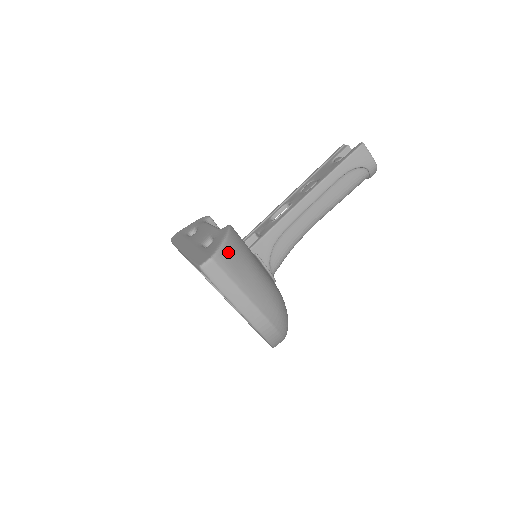
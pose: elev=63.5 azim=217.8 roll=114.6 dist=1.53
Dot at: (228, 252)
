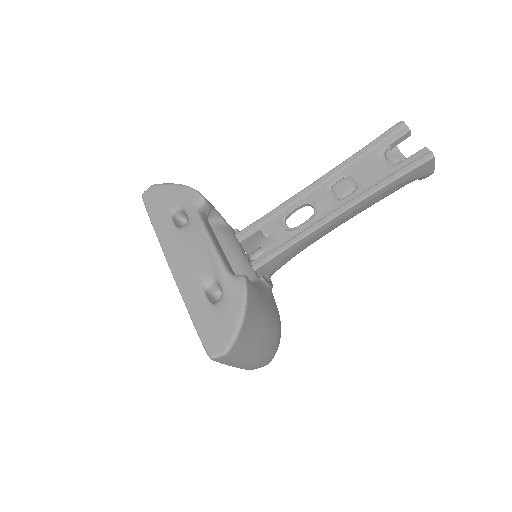
Dot at: (244, 334)
